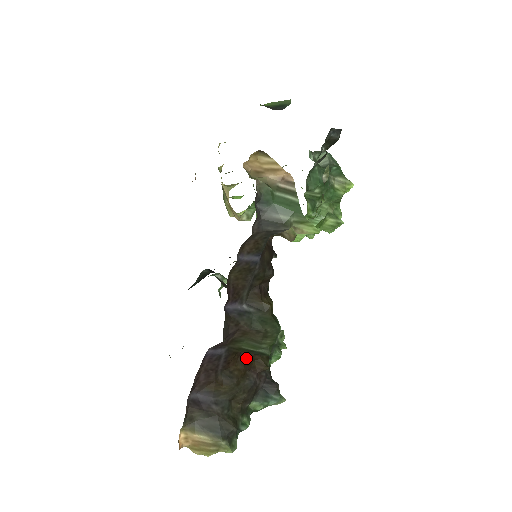
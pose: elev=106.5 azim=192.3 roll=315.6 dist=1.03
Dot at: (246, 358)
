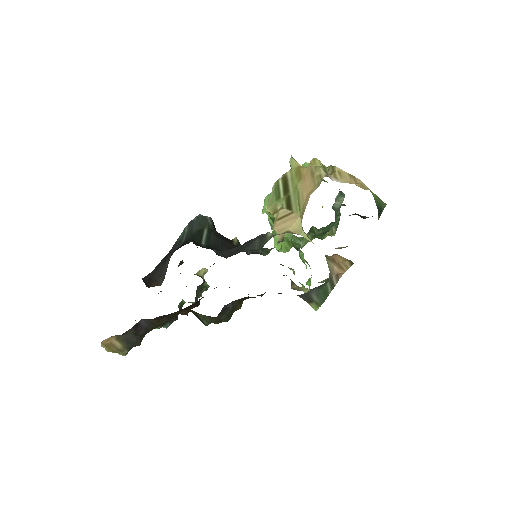
Dot at: occluded
